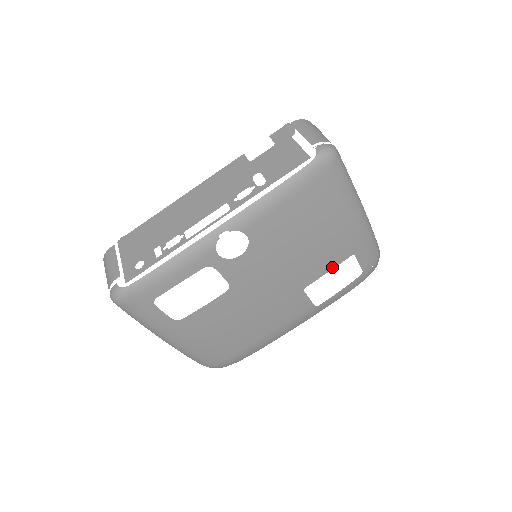
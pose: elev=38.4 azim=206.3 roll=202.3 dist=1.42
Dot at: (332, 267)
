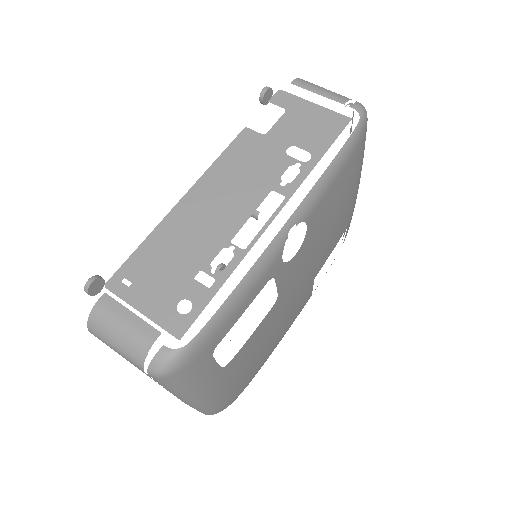
Dot at: (335, 245)
